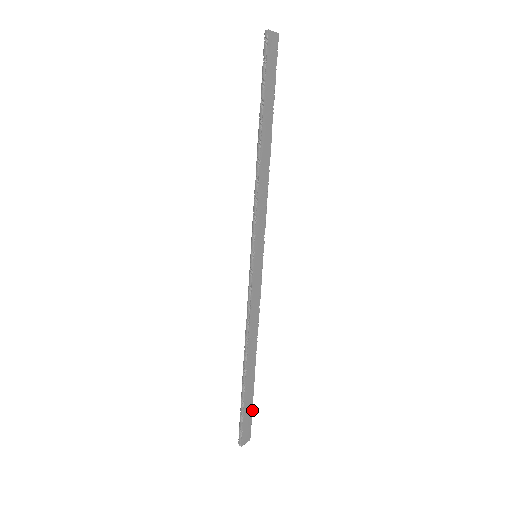
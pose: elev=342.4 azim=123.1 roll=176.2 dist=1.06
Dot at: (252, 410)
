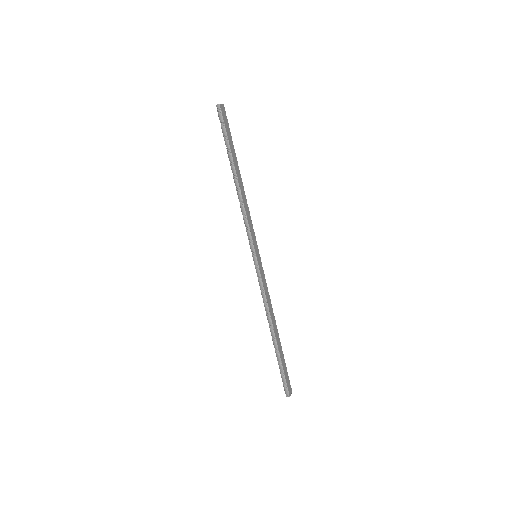
Dot at: (286, 369)
